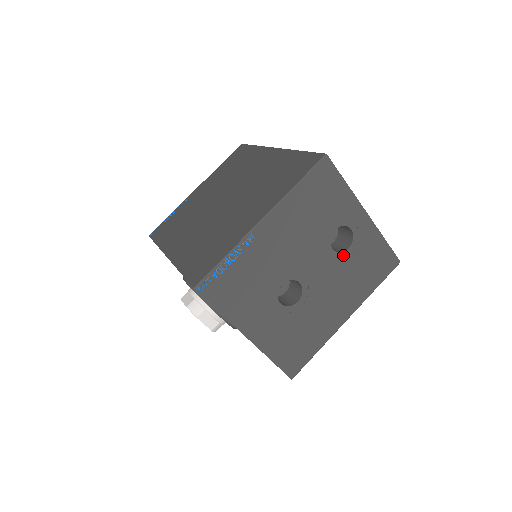
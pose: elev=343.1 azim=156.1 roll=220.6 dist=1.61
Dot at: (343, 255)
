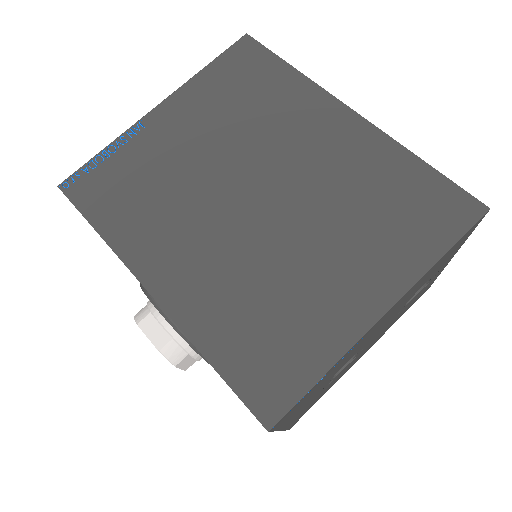
Dot at: (405, 306)
